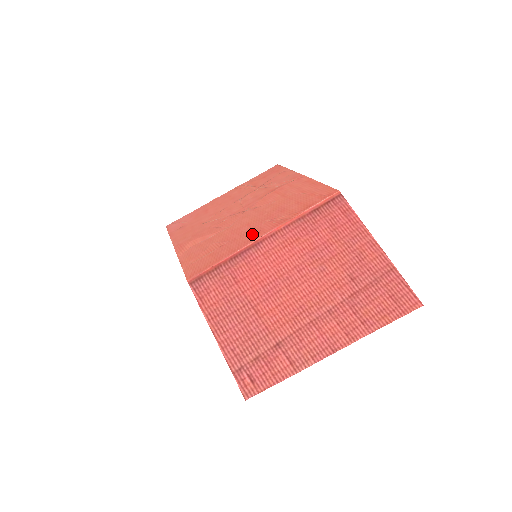
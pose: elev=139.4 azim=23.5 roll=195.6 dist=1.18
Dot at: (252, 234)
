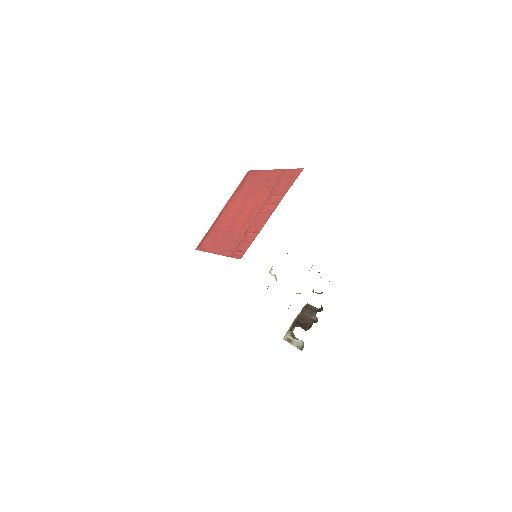
Dot at: occluded
